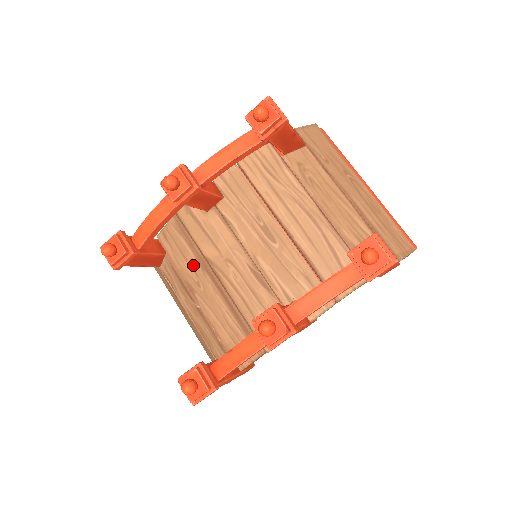
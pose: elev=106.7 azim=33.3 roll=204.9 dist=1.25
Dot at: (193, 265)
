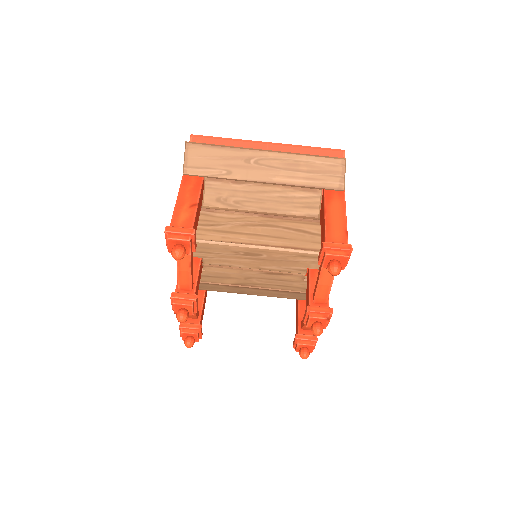
Dot at: (229, 289)
